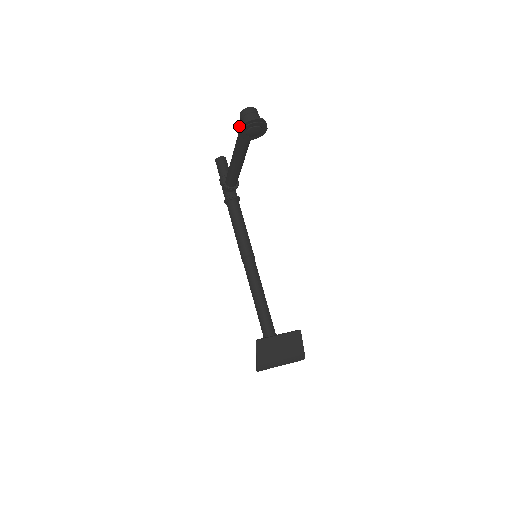
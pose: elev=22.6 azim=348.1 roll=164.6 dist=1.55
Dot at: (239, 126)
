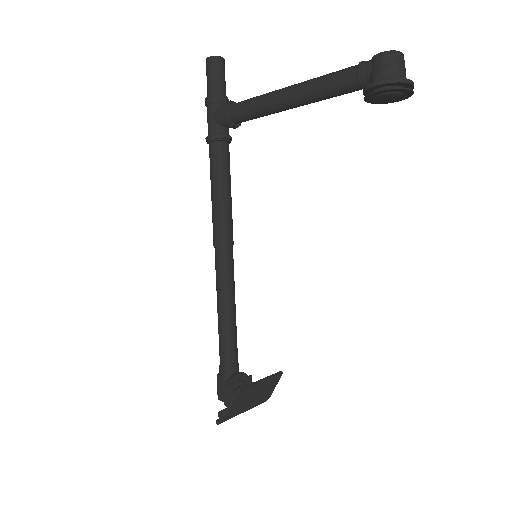
Dot at: (379, 78)
